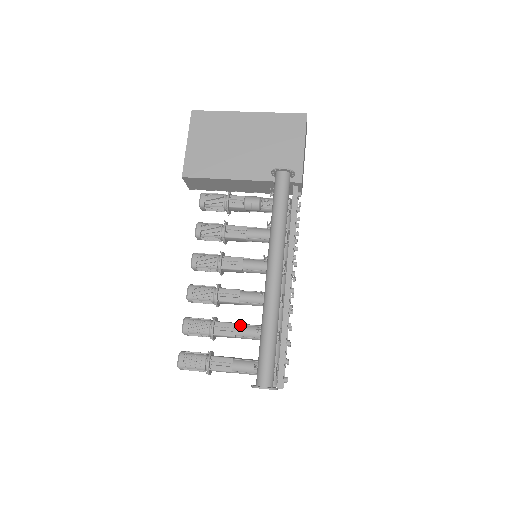
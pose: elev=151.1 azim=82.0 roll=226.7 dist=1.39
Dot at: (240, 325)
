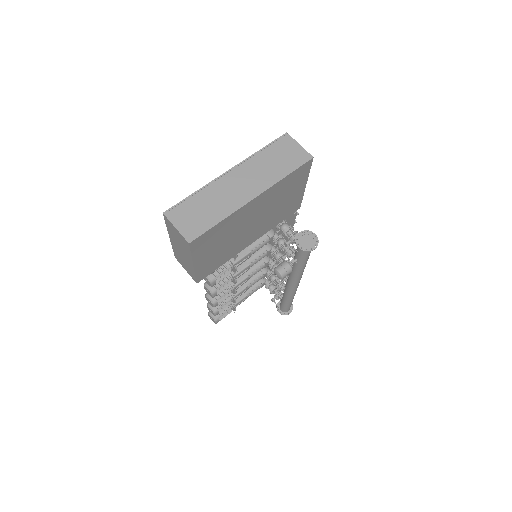
Dot at: (249, 285)
